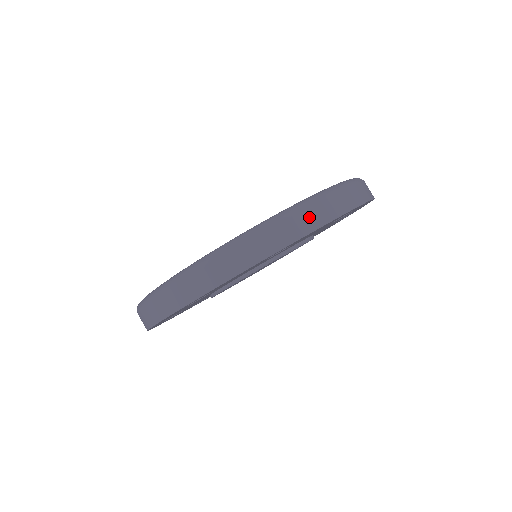
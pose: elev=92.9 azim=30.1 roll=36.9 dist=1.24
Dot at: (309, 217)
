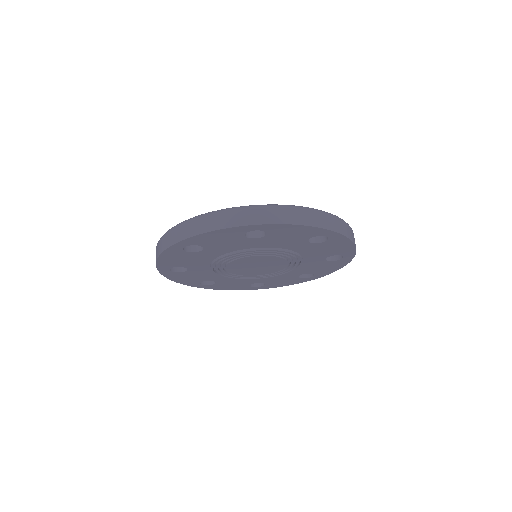
Dot at: (192, 227)
